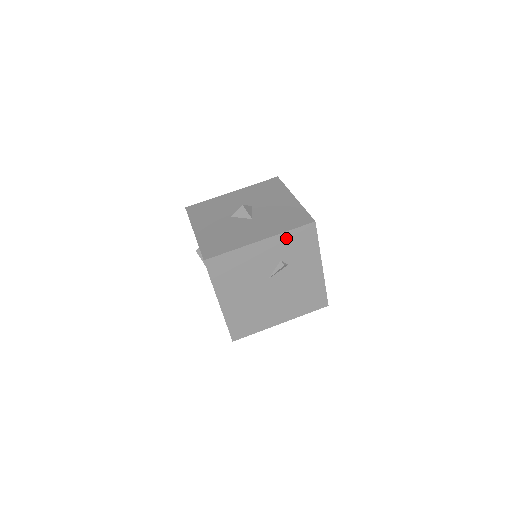
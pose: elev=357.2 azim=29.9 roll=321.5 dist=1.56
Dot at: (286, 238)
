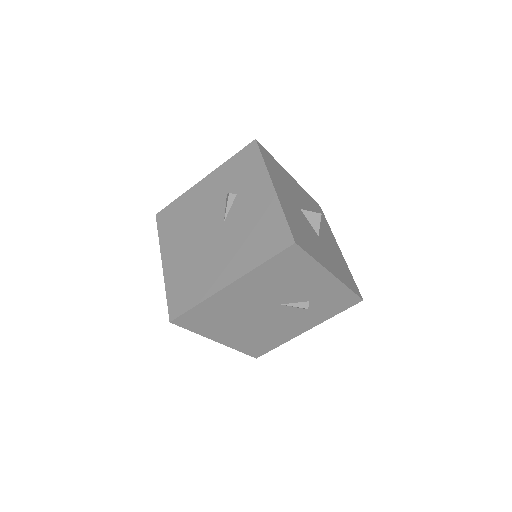
Dot at: (340, 291)
